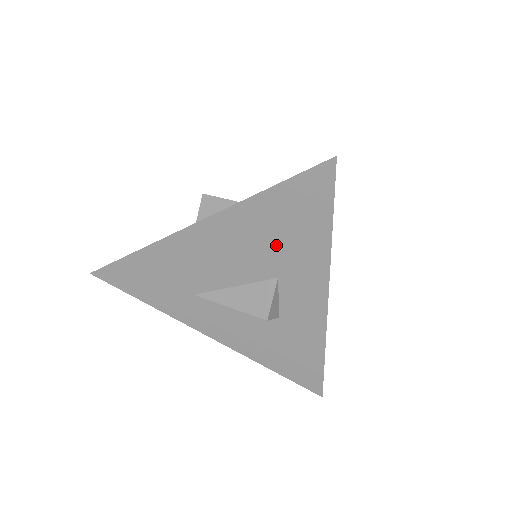
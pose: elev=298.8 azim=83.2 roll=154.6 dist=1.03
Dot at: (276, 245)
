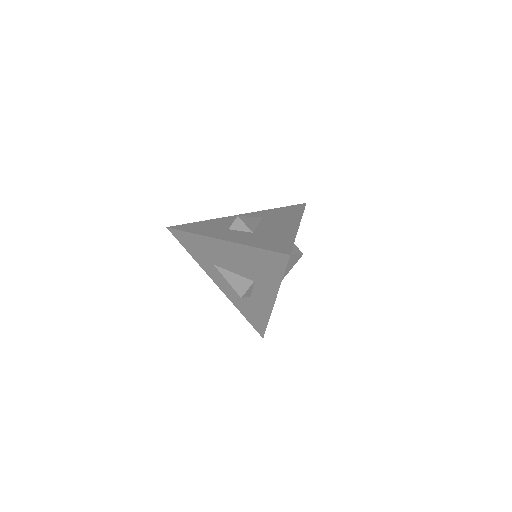
Dot at: (256, 269)
